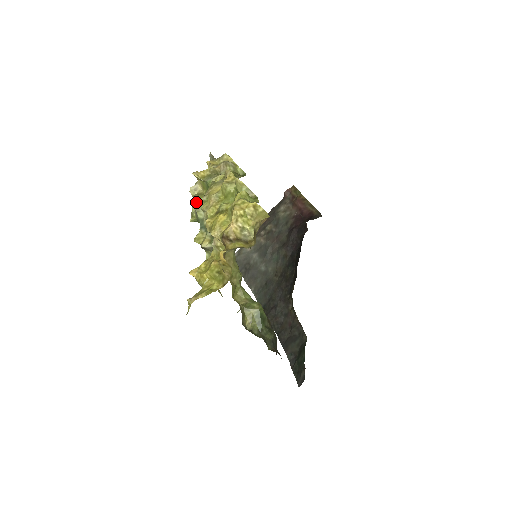
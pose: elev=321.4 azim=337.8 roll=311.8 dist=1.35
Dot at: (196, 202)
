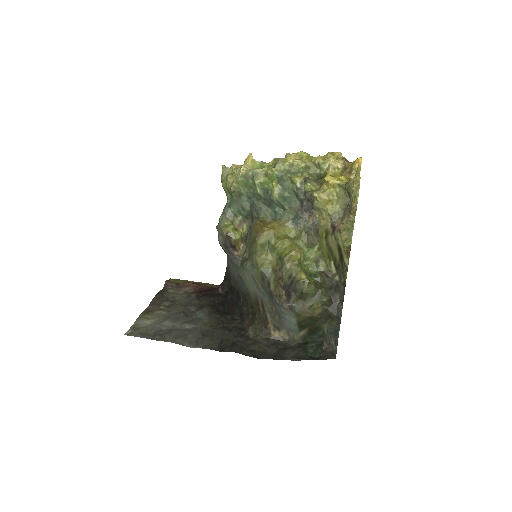
Dot at: (261, 169)
